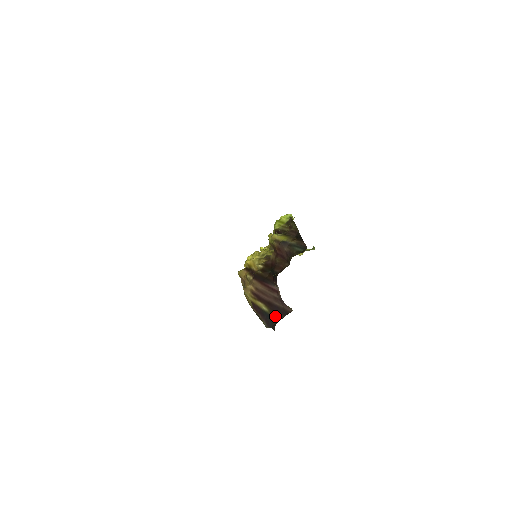
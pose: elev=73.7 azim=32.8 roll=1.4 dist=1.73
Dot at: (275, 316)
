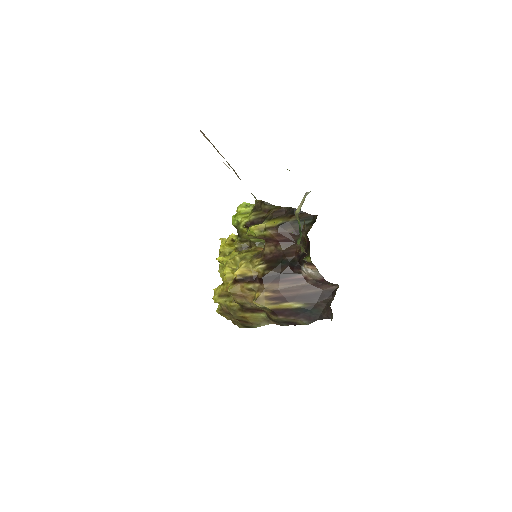
Dot at: (318, 304)
